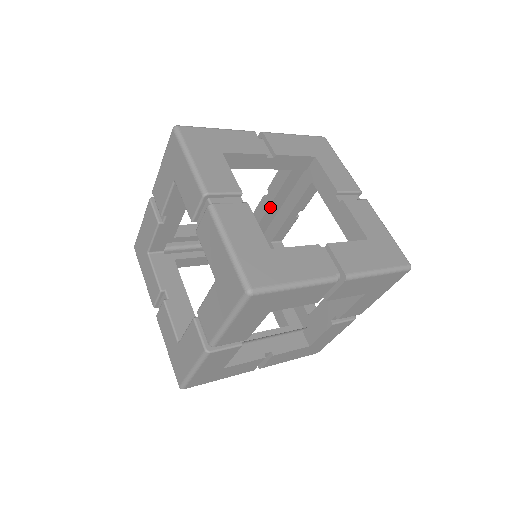
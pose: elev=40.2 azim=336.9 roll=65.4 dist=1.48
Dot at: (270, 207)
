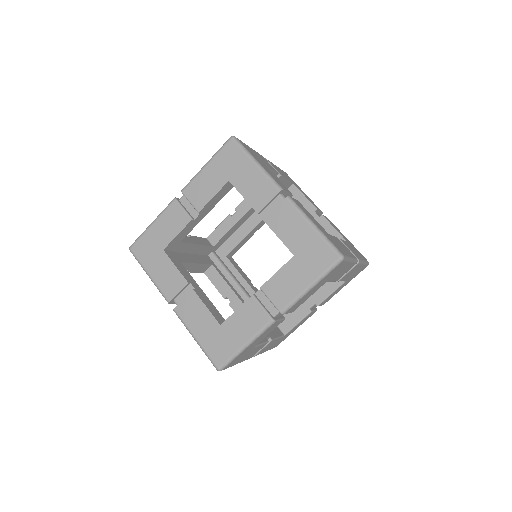
Dot at: occluded
